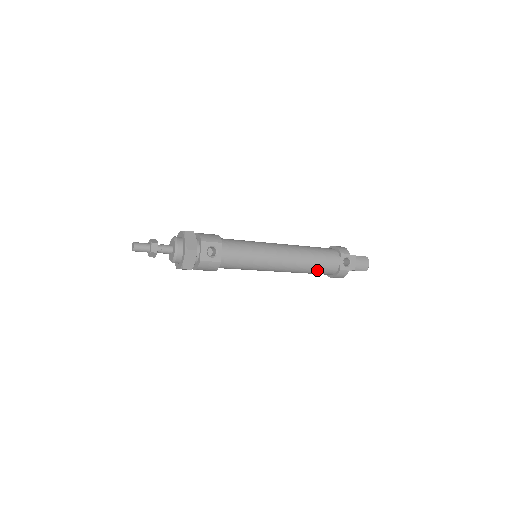
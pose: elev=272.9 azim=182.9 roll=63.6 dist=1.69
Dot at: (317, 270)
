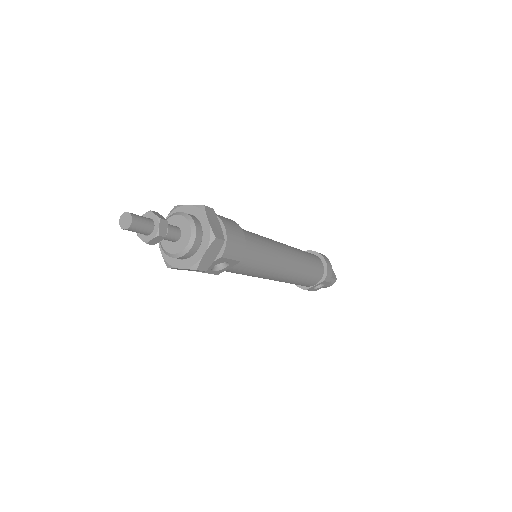
Dot at: occluded
